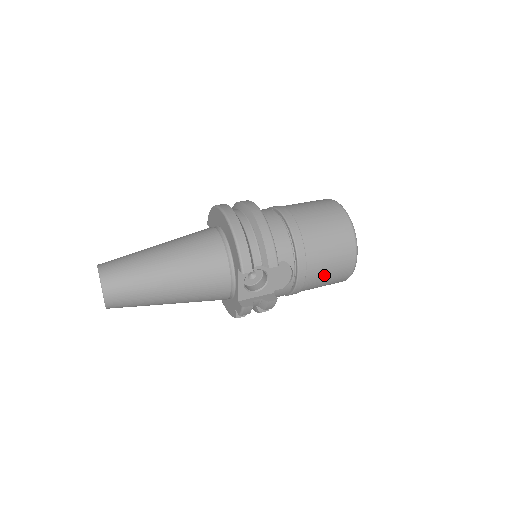
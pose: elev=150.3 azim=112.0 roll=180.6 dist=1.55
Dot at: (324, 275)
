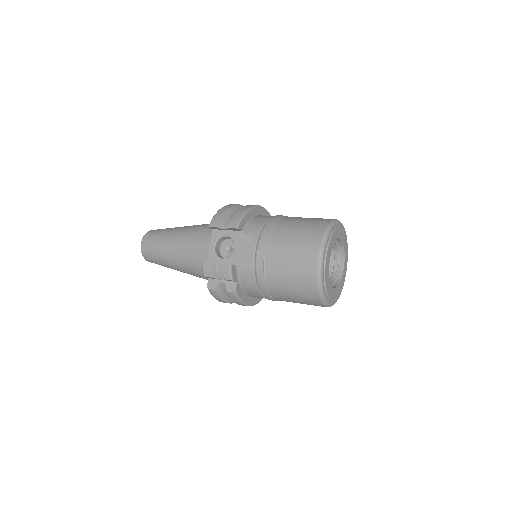
Dot at: (285, 262)
